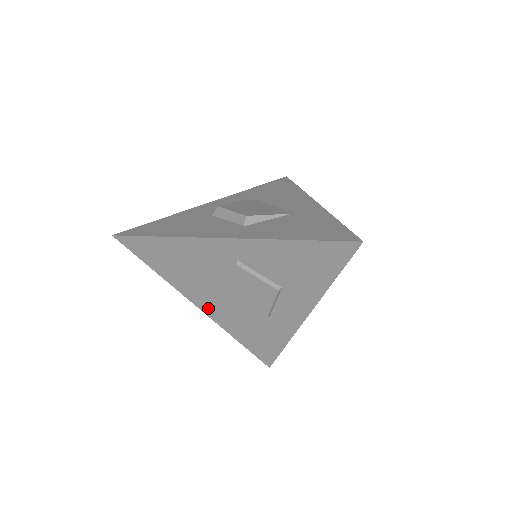
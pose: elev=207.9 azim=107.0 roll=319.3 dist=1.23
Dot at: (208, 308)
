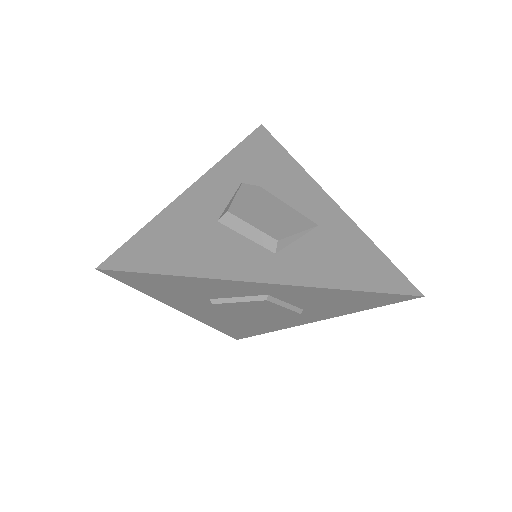
Dot at: (197, 314)
